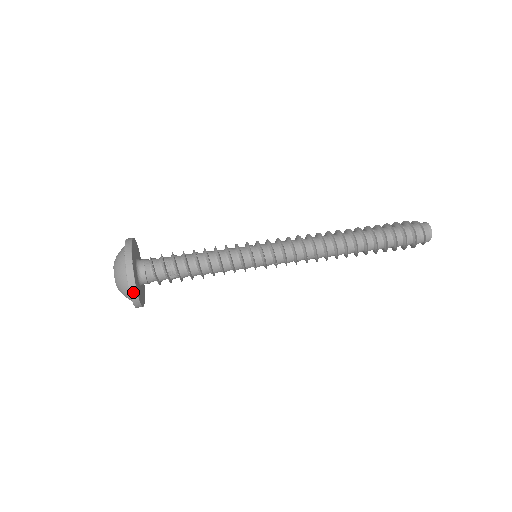
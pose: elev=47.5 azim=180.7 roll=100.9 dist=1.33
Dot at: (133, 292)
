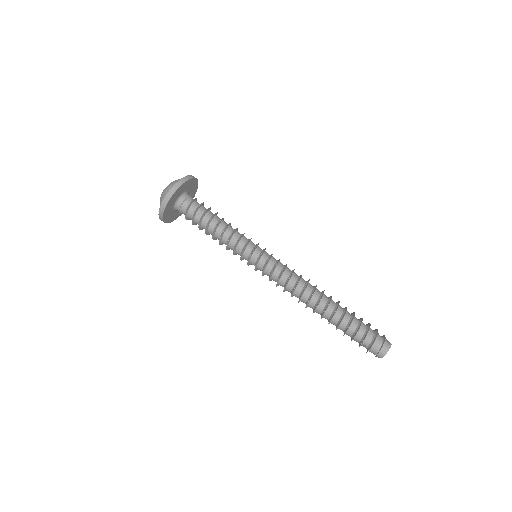
Dot at: (171, 192)
